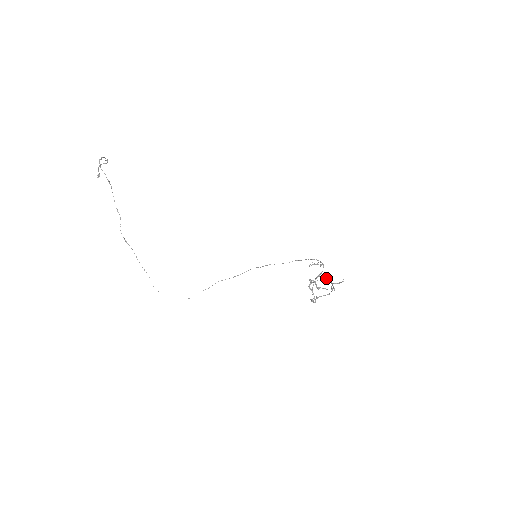
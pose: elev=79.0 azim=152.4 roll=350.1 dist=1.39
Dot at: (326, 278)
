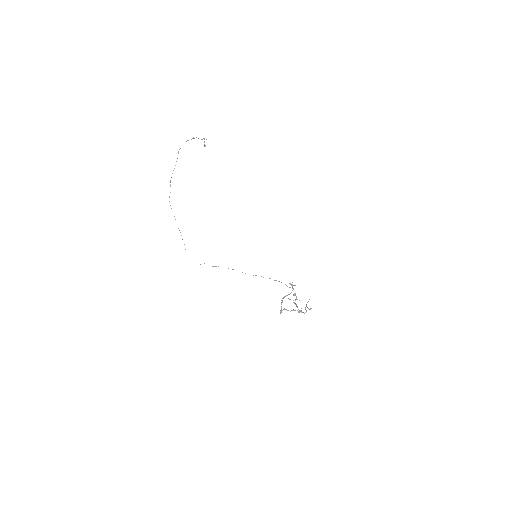
Dot at: occluded
